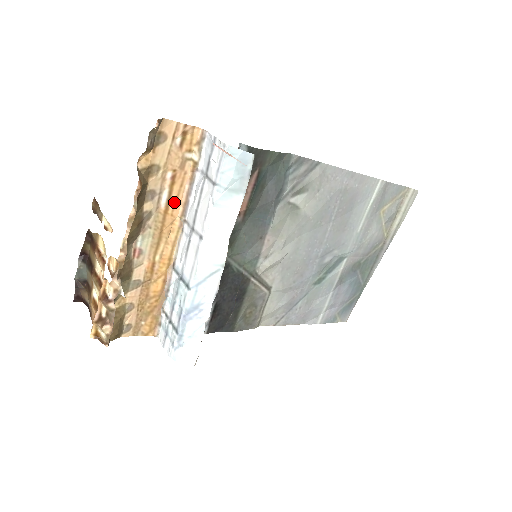
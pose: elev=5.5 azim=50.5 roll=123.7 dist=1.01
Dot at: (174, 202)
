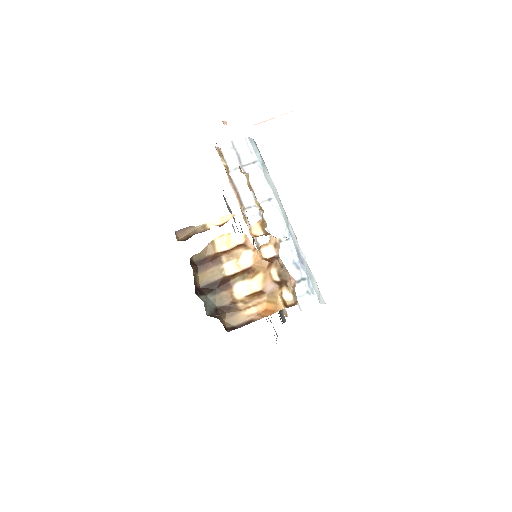
Dot at: (235, 194)
